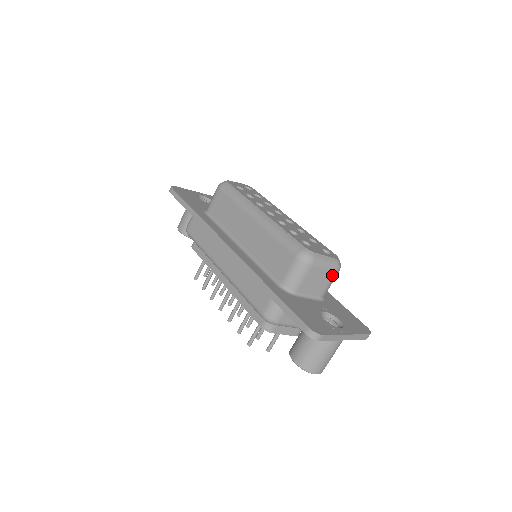
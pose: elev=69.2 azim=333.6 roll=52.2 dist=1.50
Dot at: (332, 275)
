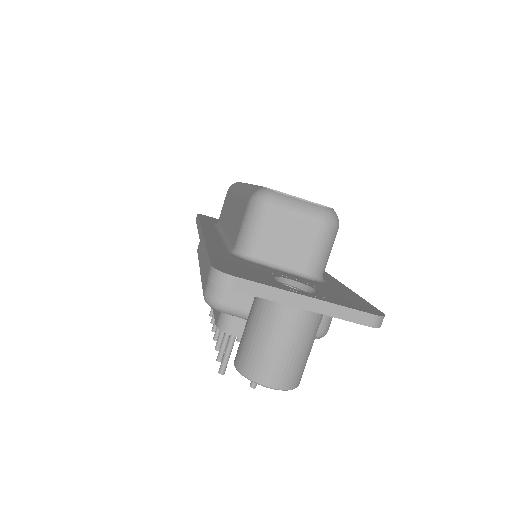
Dot at: (316, 230)
